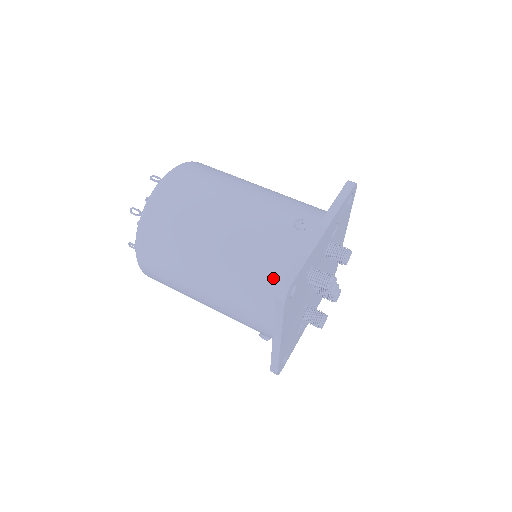
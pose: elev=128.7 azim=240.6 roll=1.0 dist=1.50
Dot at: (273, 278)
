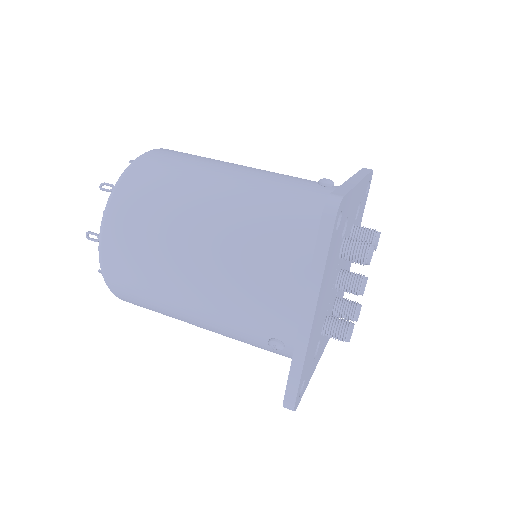
Dot at: (302, 228)
